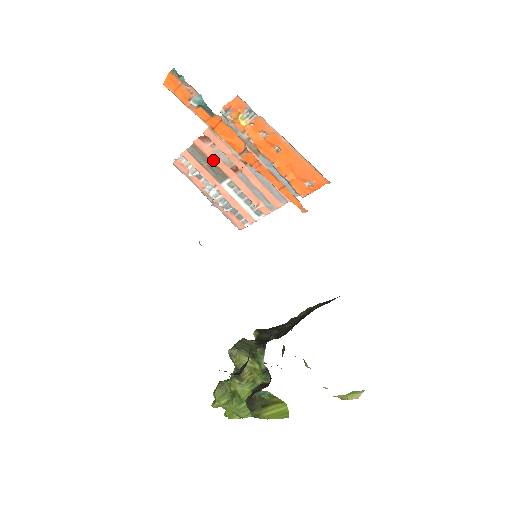
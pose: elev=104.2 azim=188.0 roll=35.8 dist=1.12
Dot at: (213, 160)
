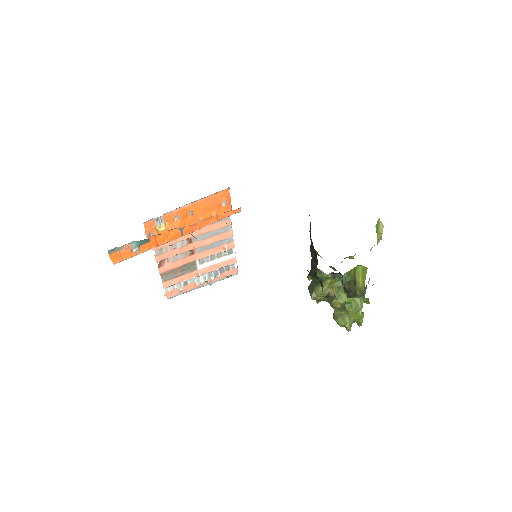
Dot at: (178, 266)
